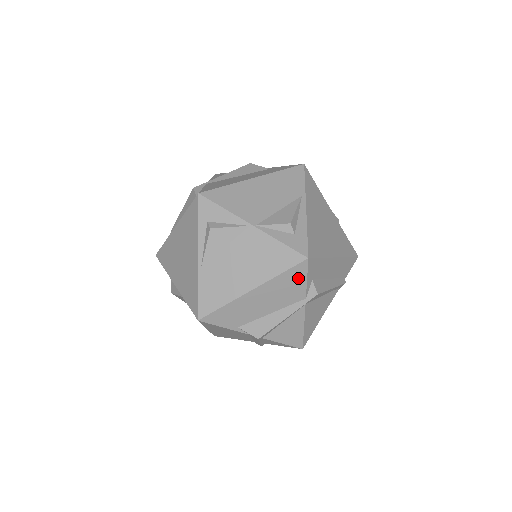
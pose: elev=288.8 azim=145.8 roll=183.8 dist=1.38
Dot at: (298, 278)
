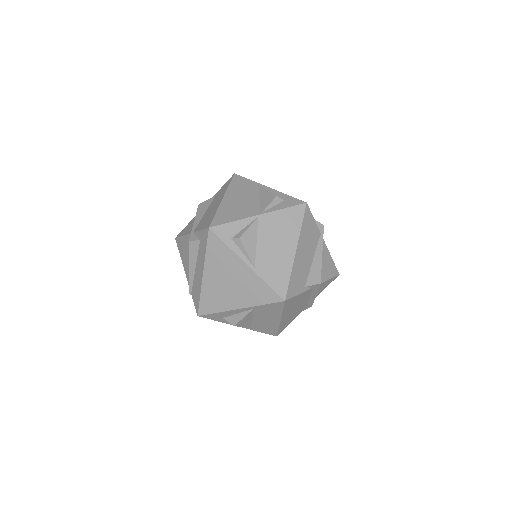
Dot at: (310, 221)
